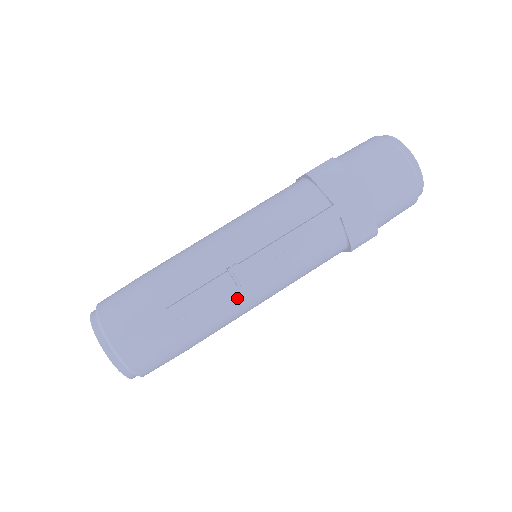
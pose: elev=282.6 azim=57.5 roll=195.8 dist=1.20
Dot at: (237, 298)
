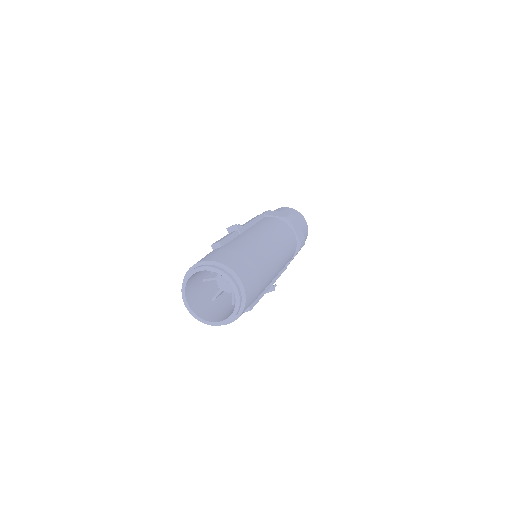
Dot at: (248, 236)
